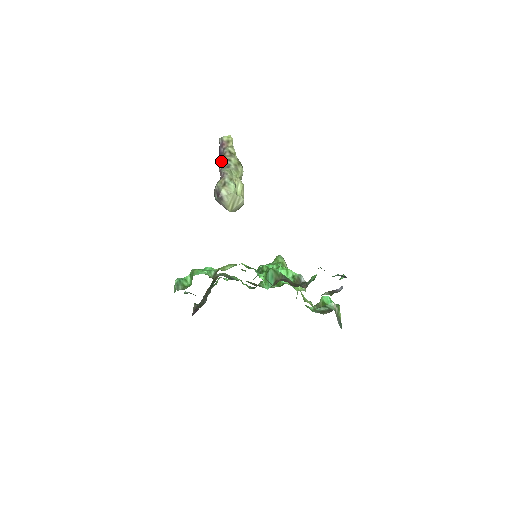
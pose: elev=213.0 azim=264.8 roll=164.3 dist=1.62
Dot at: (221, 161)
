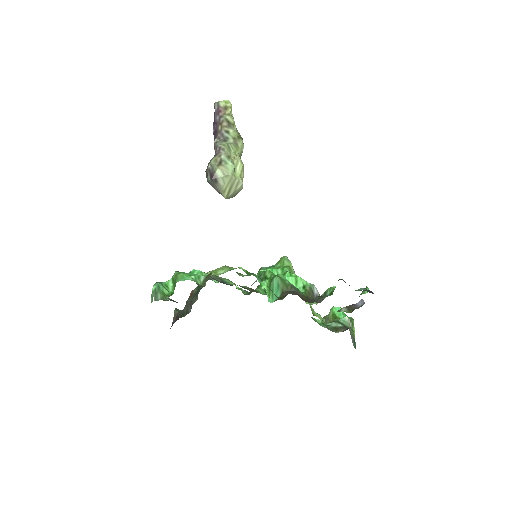
Dot at: (216, 132)
